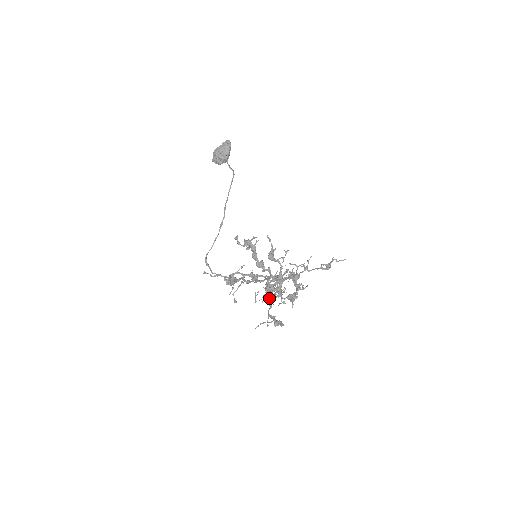
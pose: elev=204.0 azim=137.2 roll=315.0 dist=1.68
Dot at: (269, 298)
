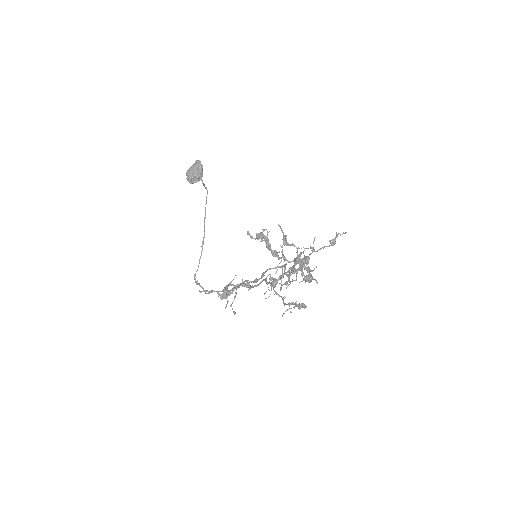
Dot at: (296, 279)
